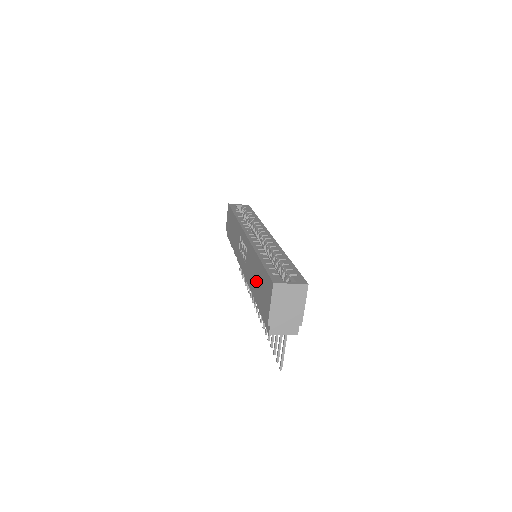
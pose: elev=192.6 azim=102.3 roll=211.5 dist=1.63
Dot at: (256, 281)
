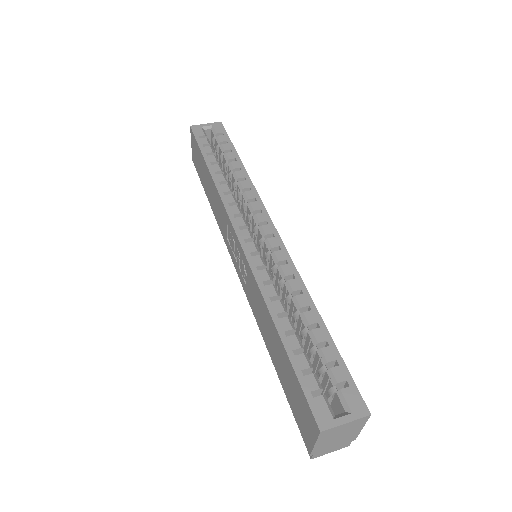
Dot at: (275, 355)
